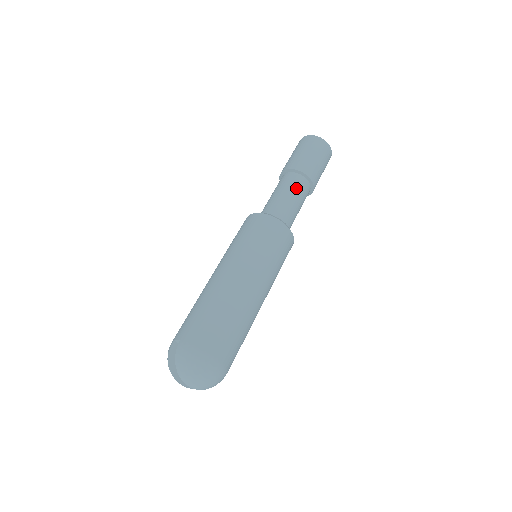
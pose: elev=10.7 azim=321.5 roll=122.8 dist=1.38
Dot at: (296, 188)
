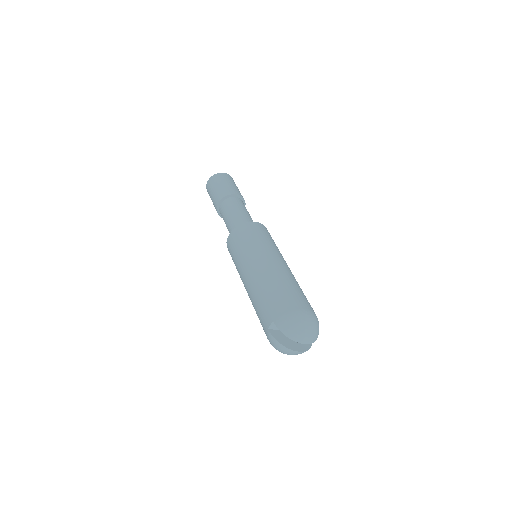
Dot at: (237, 205)
